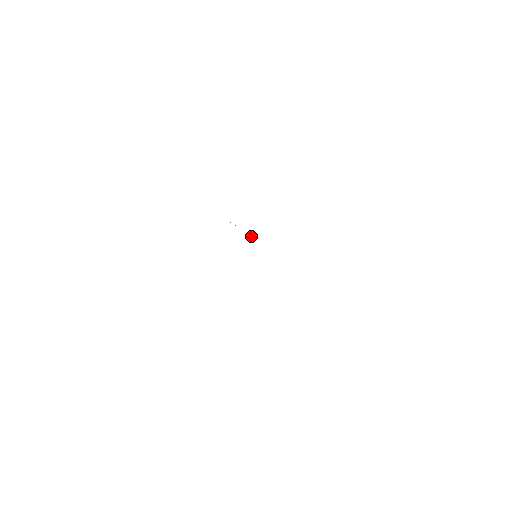
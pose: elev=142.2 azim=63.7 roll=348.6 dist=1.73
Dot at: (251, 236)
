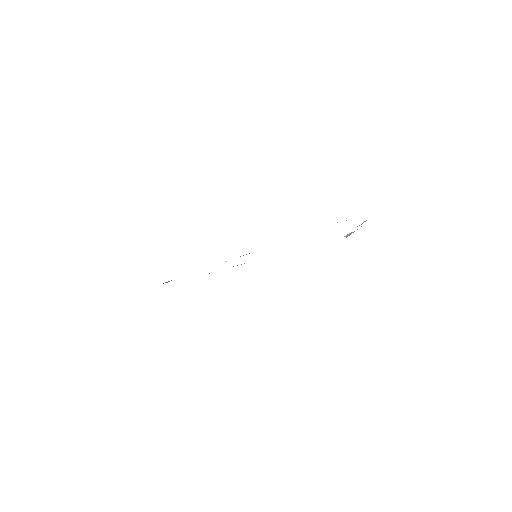
Dot at: occluded
